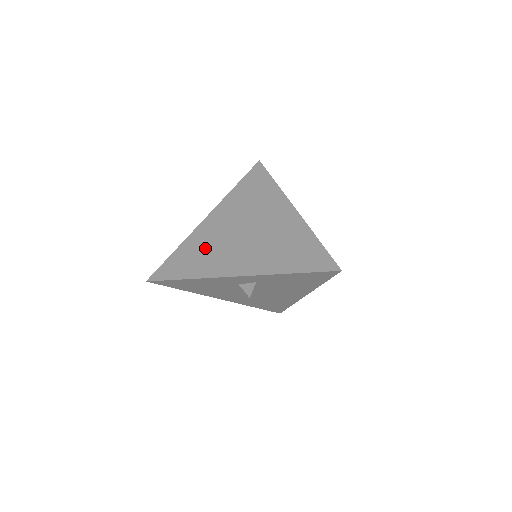
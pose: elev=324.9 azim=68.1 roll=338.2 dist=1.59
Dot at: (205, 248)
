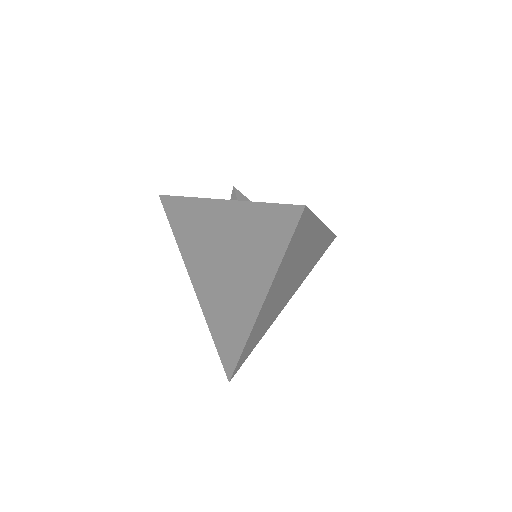
Dot at: (195, 230)
